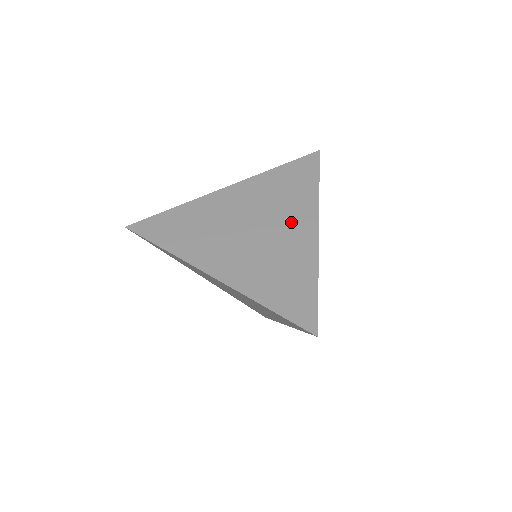
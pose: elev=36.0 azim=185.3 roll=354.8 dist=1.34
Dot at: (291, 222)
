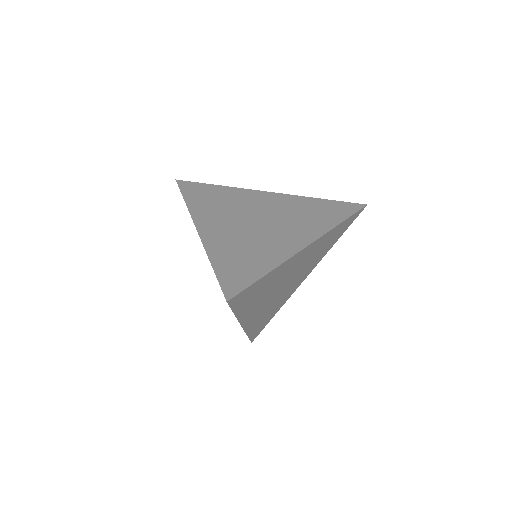
Dot at: (292, 231)
